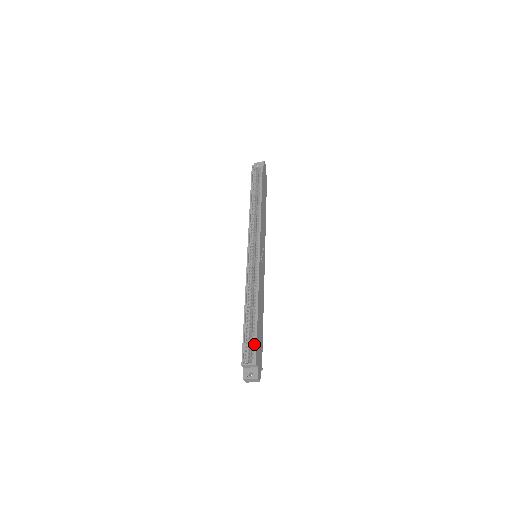
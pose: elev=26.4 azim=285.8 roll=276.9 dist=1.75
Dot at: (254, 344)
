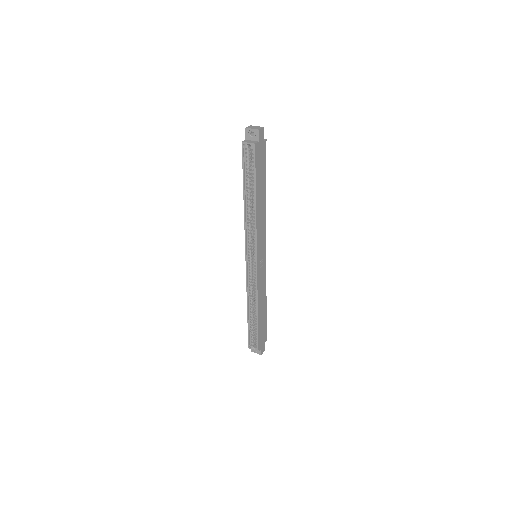
Dot at: (257, 338)
